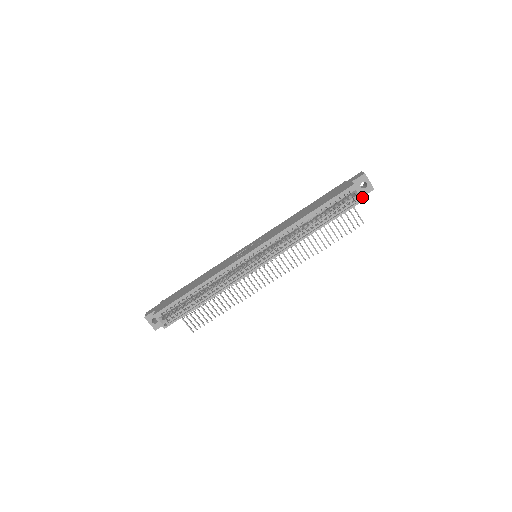
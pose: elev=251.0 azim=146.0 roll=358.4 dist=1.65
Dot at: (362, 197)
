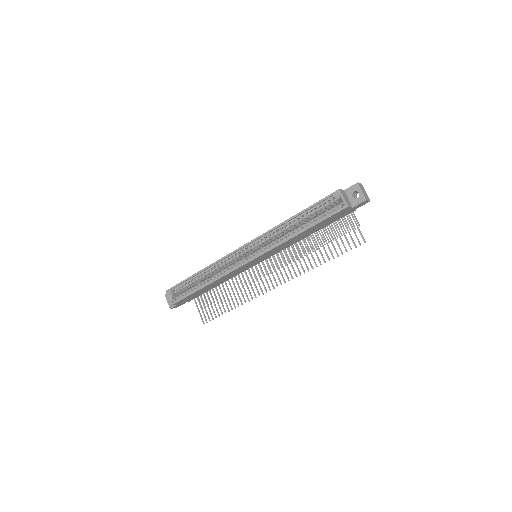
Dot at: (346, 203)
